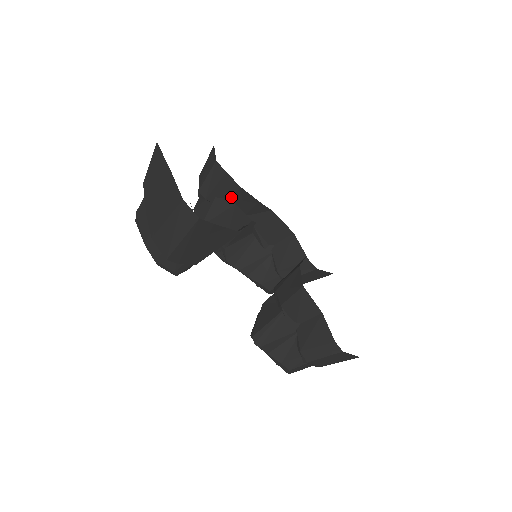
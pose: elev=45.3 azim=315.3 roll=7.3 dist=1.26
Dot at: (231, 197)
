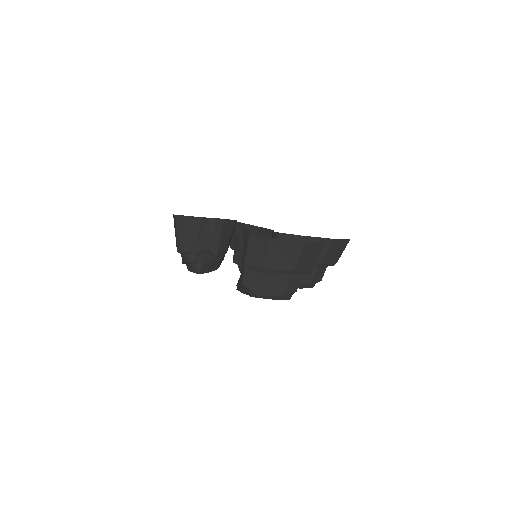
Dot at: (236, 233)
